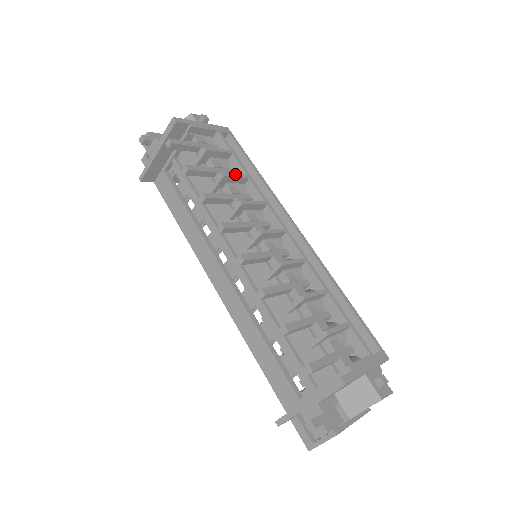
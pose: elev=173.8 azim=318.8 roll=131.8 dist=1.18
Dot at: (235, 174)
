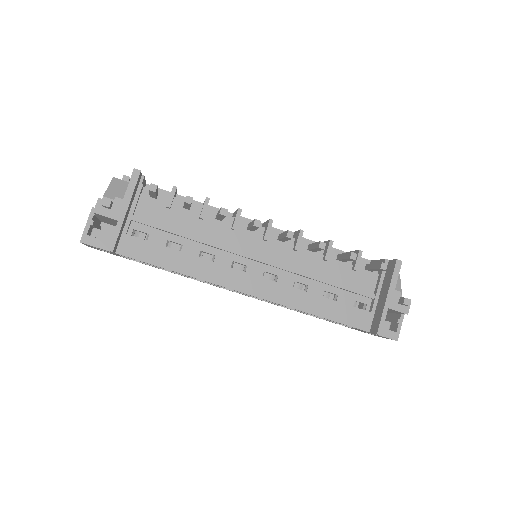
Dot at: occluded
